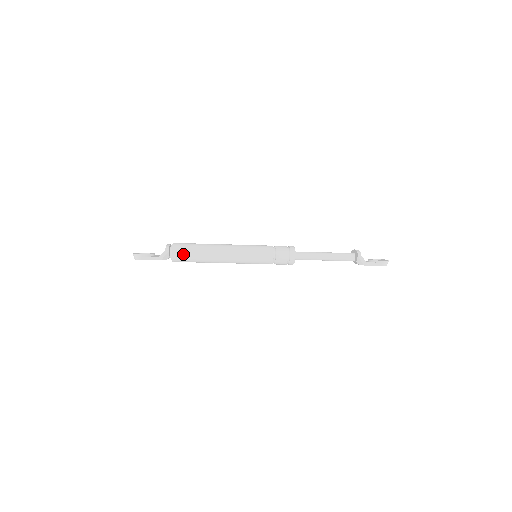
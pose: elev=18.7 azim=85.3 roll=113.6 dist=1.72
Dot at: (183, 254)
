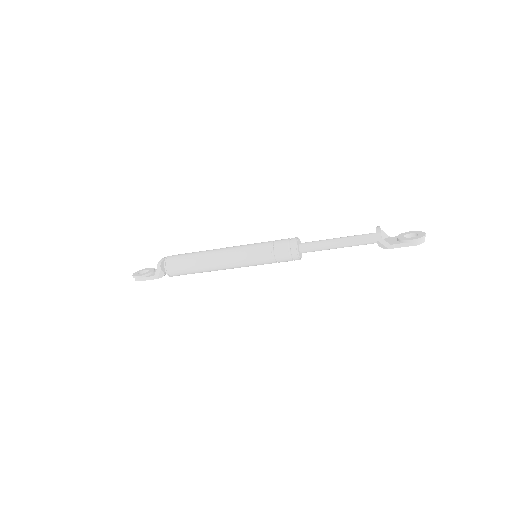
Dot at: (176, 269)
